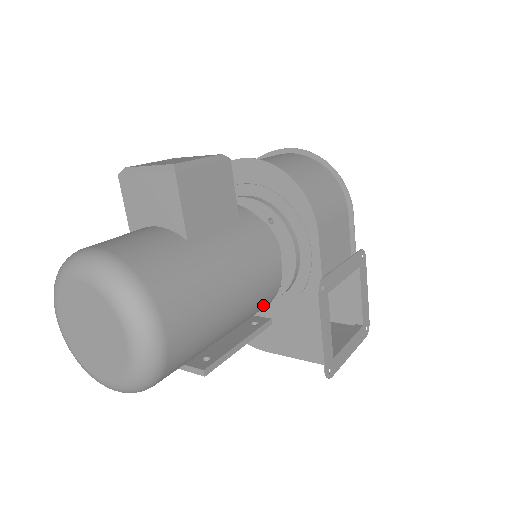
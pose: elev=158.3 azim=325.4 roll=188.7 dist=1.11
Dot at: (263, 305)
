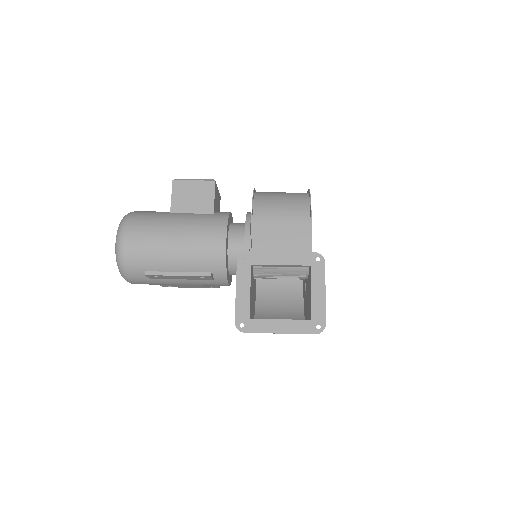
Dot at: (213, 265)
